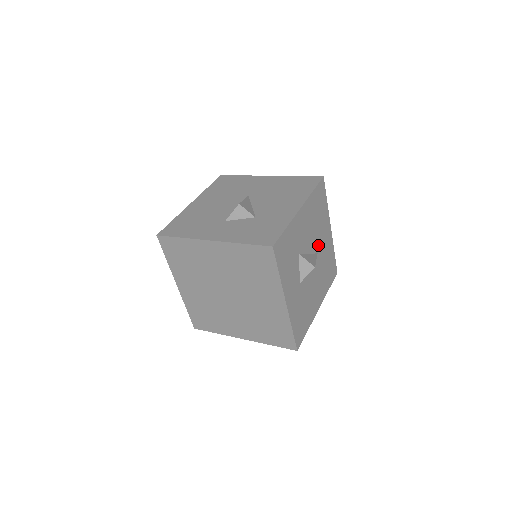
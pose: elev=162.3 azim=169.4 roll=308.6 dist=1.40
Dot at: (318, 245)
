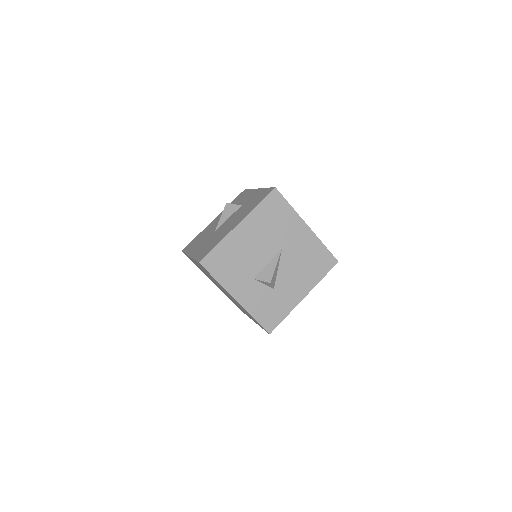
Dot at: occluded
